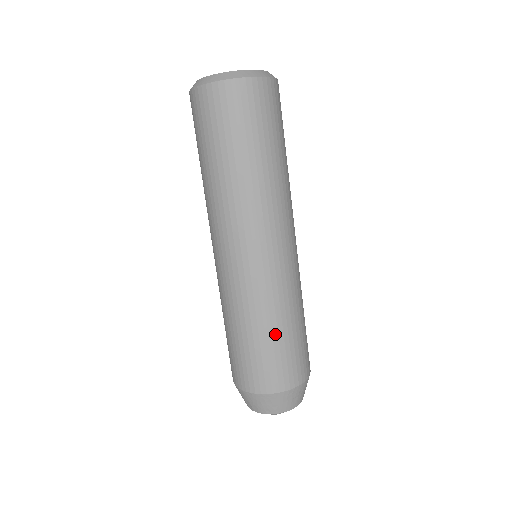
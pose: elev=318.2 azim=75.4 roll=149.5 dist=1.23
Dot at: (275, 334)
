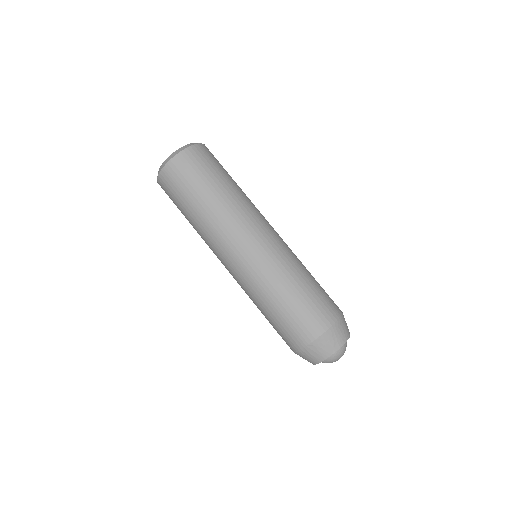
Dot at: (311, 278)
